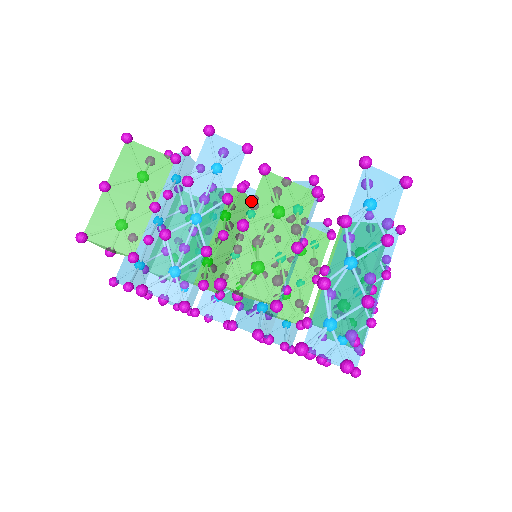
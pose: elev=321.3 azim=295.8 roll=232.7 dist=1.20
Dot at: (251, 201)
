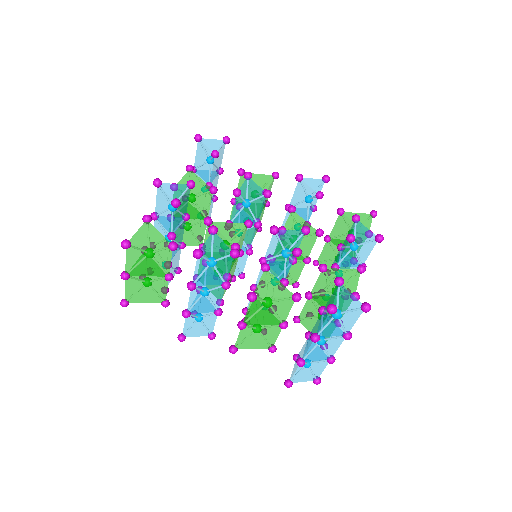
Dot at: (245, 202)
